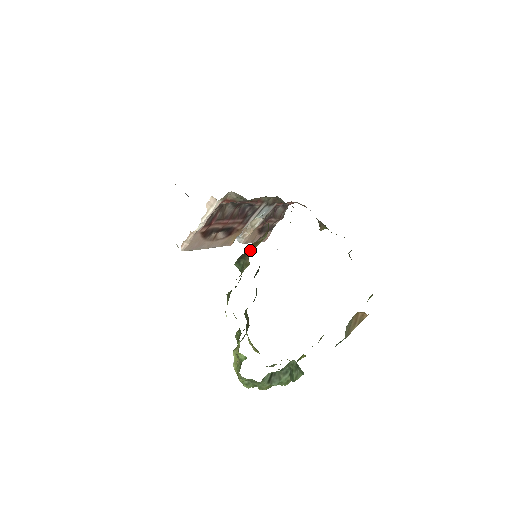
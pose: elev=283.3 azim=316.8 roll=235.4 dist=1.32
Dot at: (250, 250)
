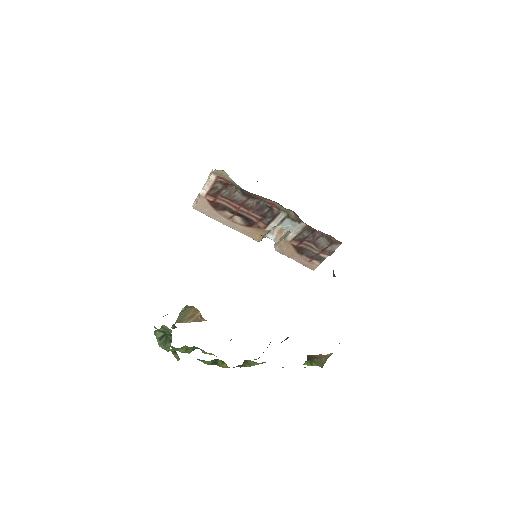
Dot at: occluded
